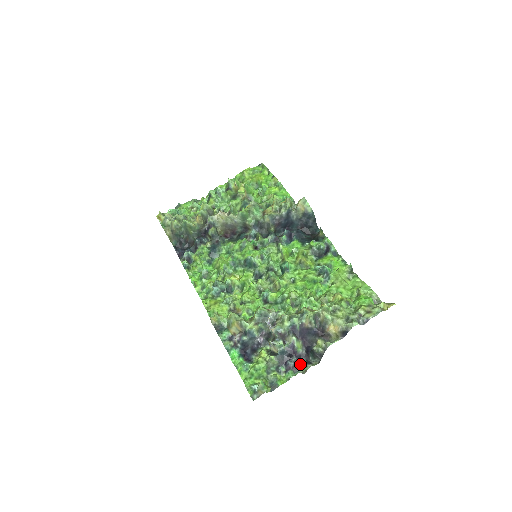
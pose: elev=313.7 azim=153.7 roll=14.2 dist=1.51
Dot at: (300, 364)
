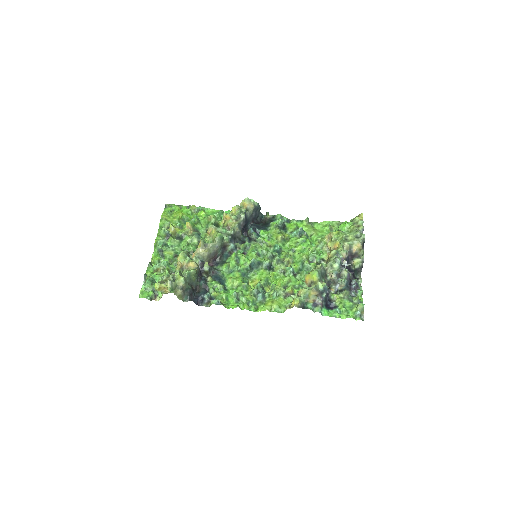
Dot at: (357, 283)
